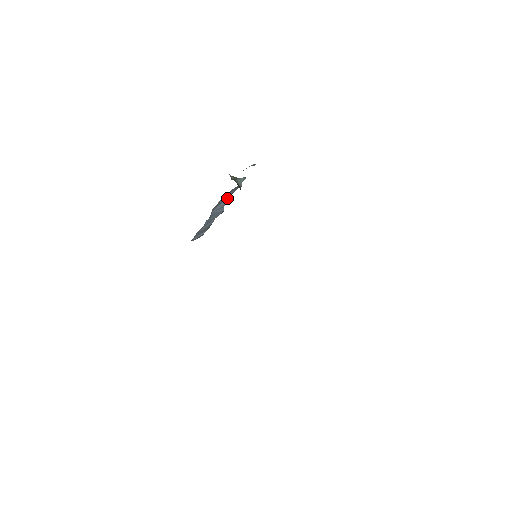
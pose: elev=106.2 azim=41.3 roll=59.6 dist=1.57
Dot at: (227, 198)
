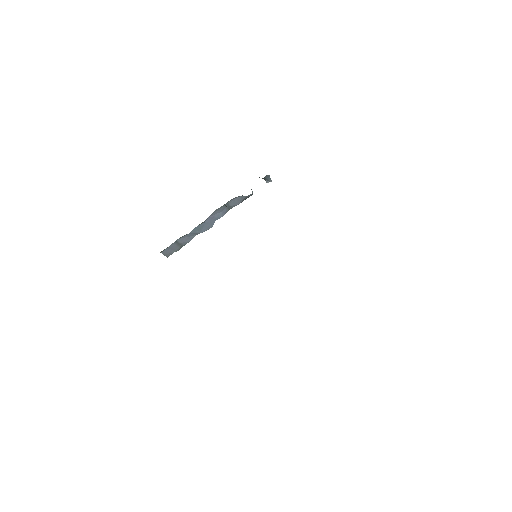
Dot at: (226, 210)
